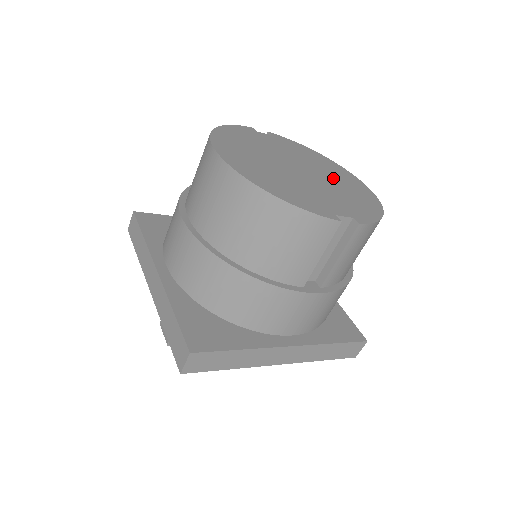
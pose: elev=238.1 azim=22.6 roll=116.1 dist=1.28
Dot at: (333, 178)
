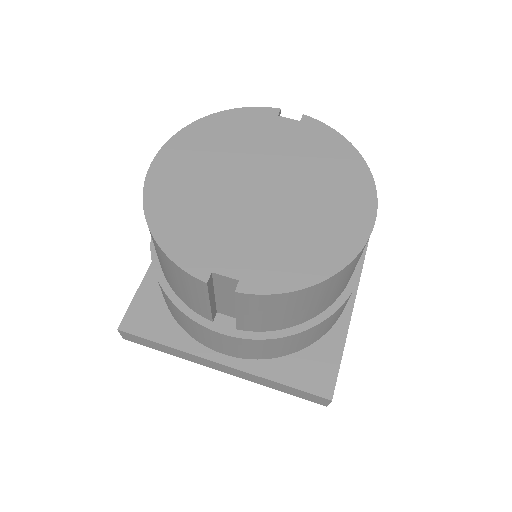
Dot at: (312, 206)
